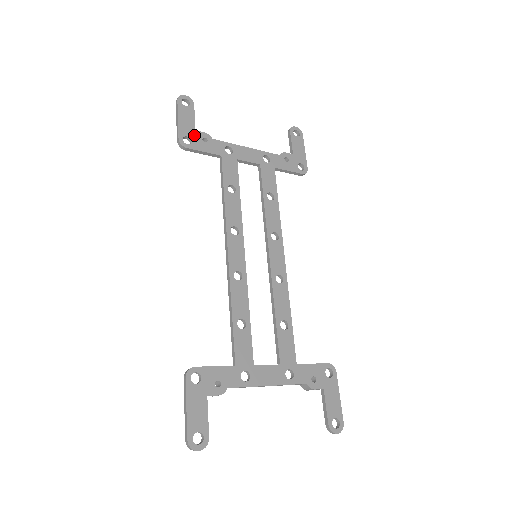
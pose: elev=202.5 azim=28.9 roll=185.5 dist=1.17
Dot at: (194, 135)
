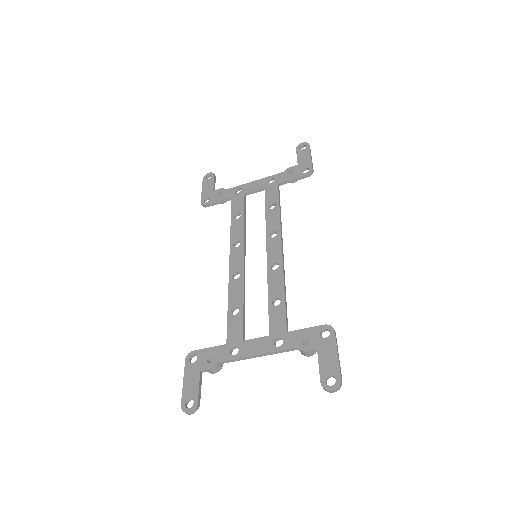
Dot at: (212, 194)
